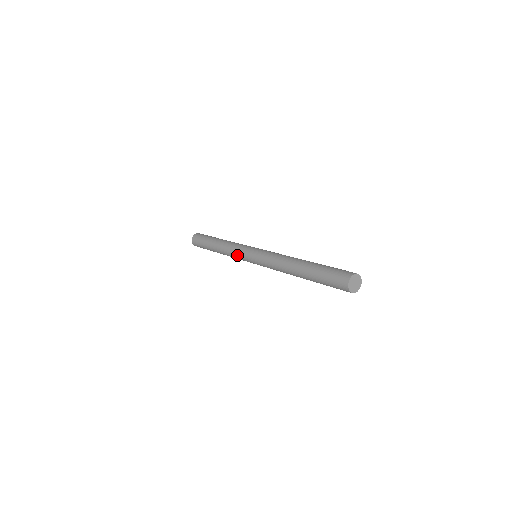
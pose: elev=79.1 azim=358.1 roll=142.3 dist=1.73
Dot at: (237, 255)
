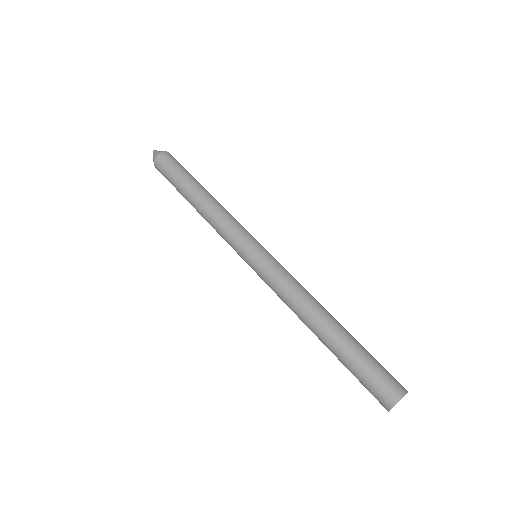
Dot at: (232, 232)
